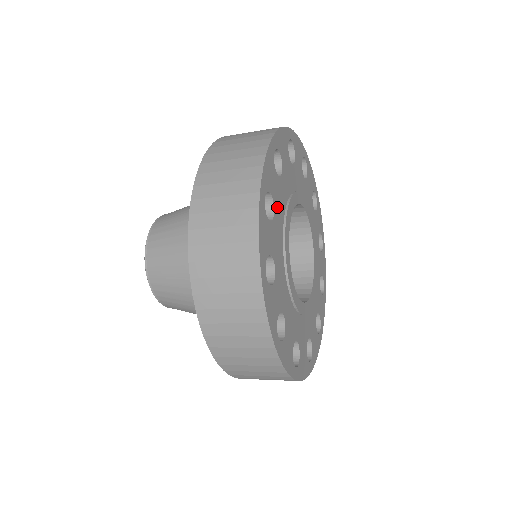
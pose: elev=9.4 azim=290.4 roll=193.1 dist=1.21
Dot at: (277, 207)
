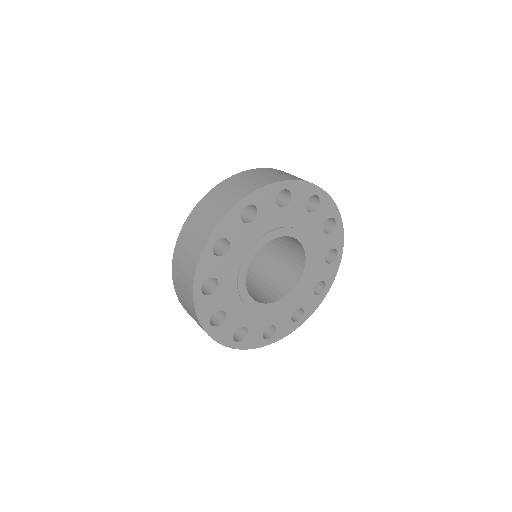
Dot at: (224, 276)
